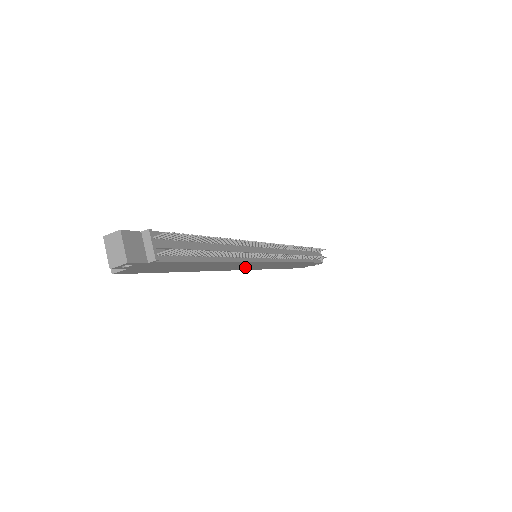
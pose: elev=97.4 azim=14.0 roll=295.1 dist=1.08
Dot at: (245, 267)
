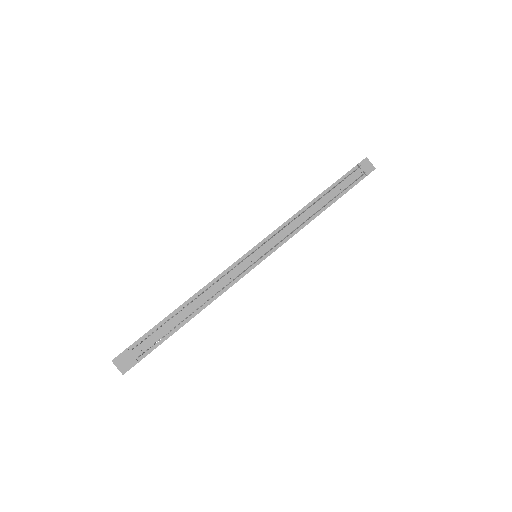
Dot at: occluded
